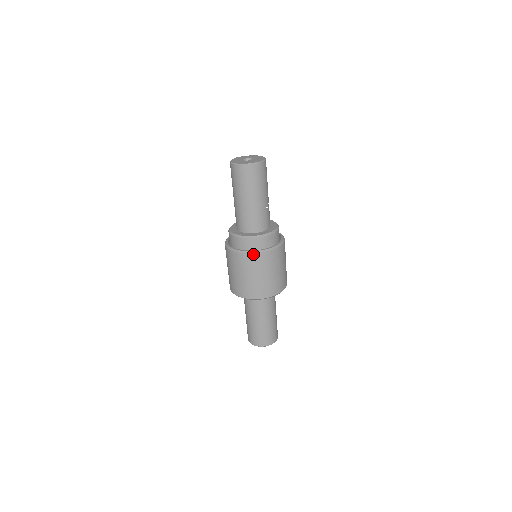
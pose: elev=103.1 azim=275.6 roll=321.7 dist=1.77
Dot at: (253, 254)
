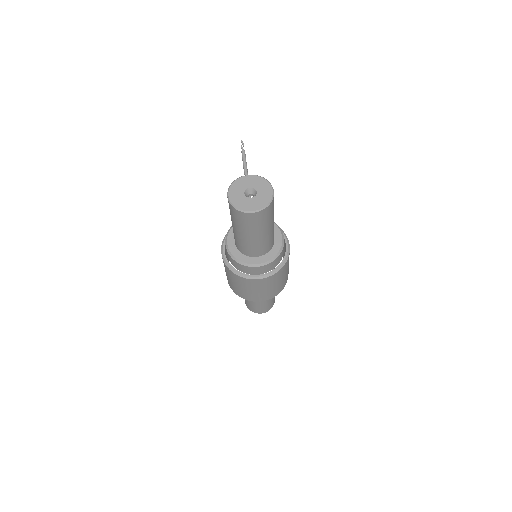
Dot at: (255, 280)
